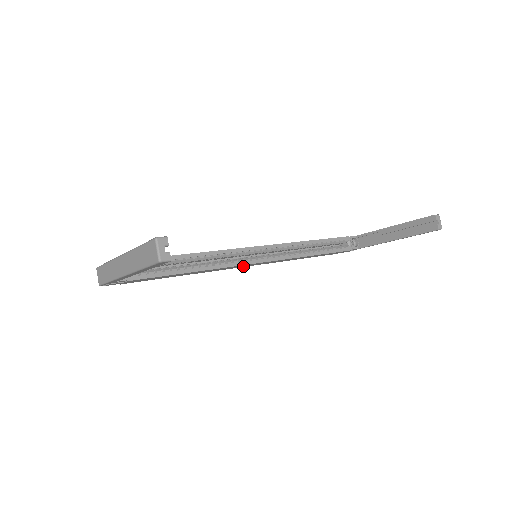
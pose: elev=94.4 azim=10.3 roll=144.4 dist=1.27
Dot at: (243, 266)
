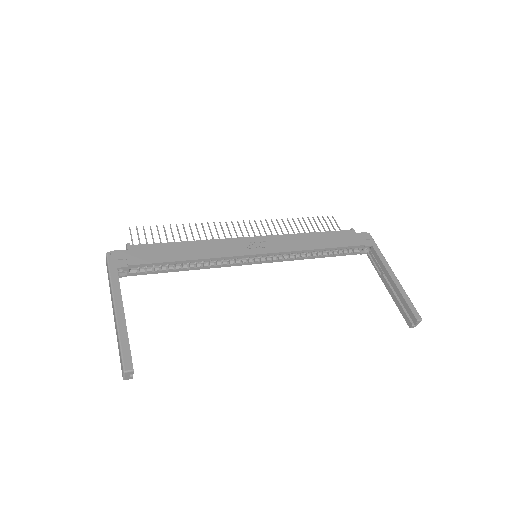
Dot at: occluded
